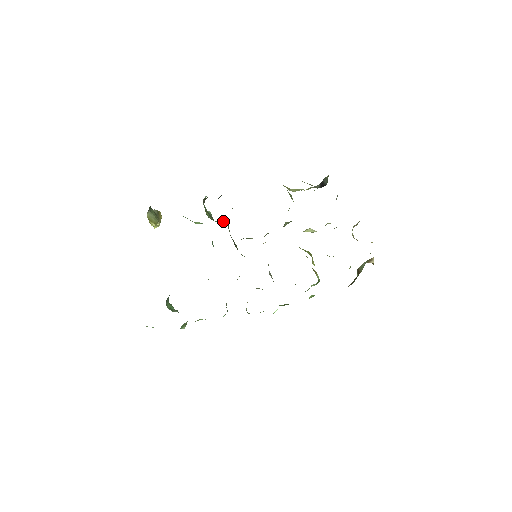
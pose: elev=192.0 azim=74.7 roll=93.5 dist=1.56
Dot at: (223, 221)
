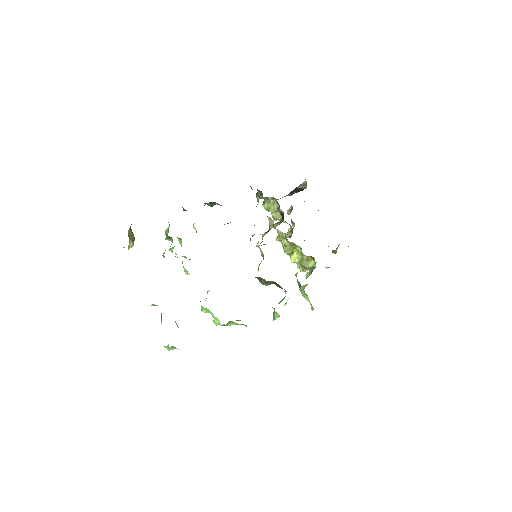
Dot at: occluded
